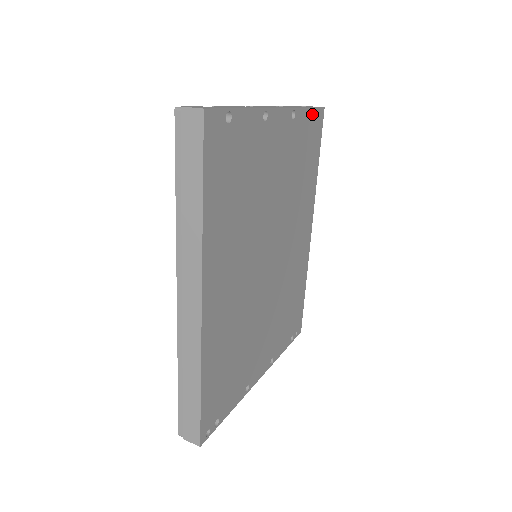
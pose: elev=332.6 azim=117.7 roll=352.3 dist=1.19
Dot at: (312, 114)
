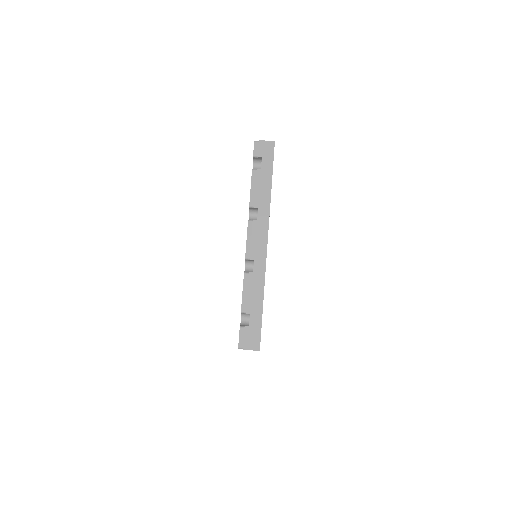
Dot at: (272, 173)
